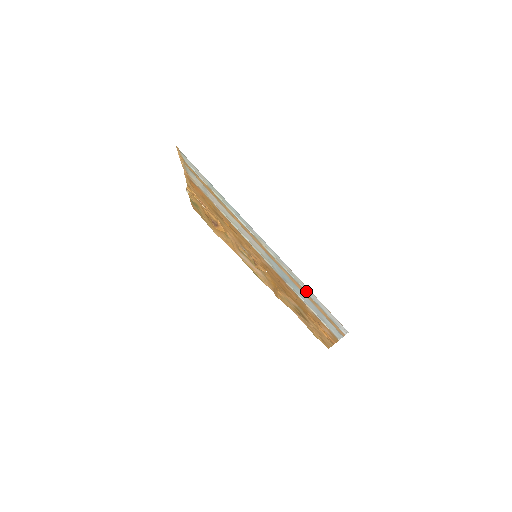
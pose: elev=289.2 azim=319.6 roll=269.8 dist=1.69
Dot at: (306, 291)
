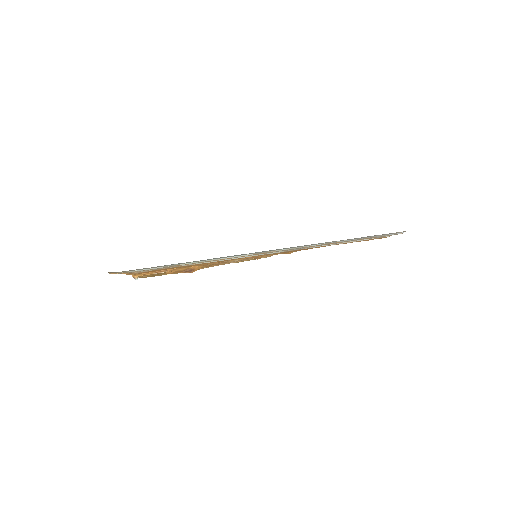
Dot at: (343, 241)
